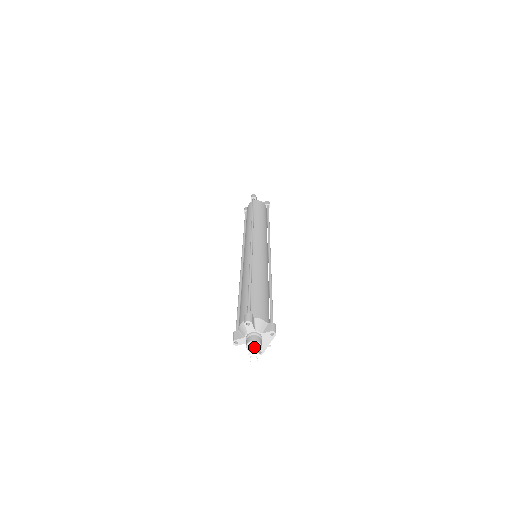
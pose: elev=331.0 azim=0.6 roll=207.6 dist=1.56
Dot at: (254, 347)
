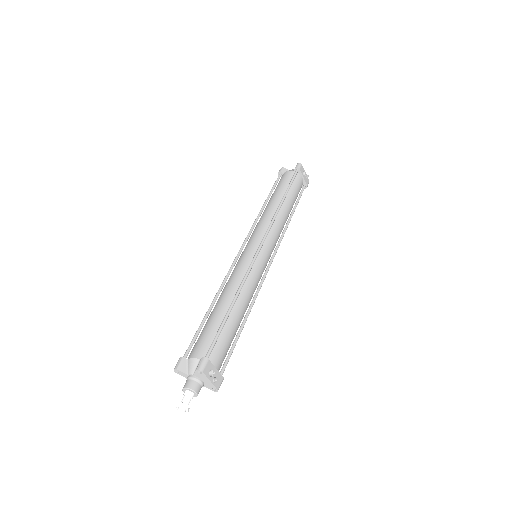
Dot at: (184, 395)
